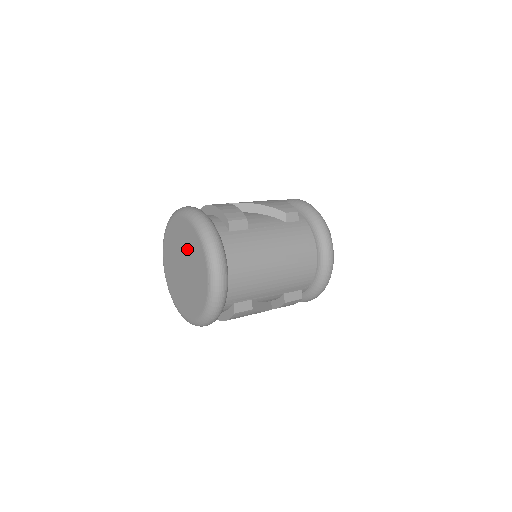
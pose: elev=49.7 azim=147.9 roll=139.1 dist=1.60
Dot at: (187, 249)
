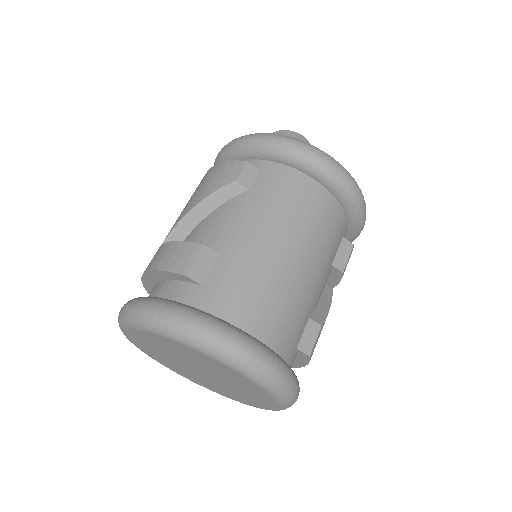
Dot at: (180, 356)
